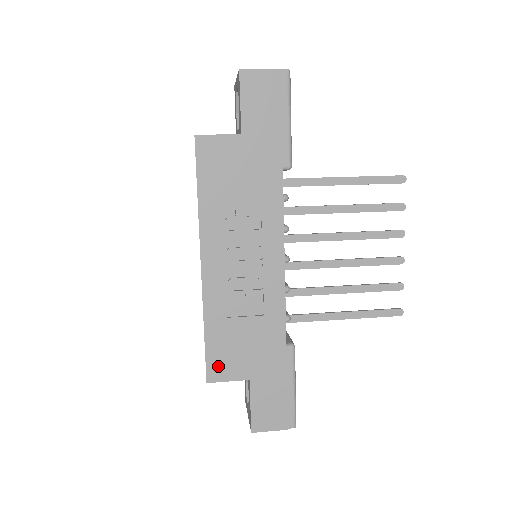
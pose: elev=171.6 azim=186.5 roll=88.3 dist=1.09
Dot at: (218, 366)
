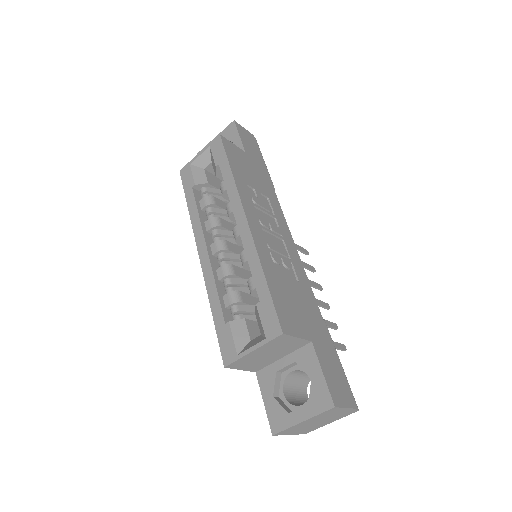
Dot at: (285, 318)
